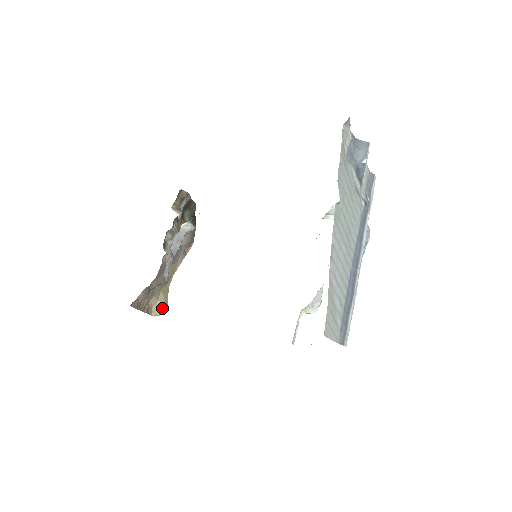
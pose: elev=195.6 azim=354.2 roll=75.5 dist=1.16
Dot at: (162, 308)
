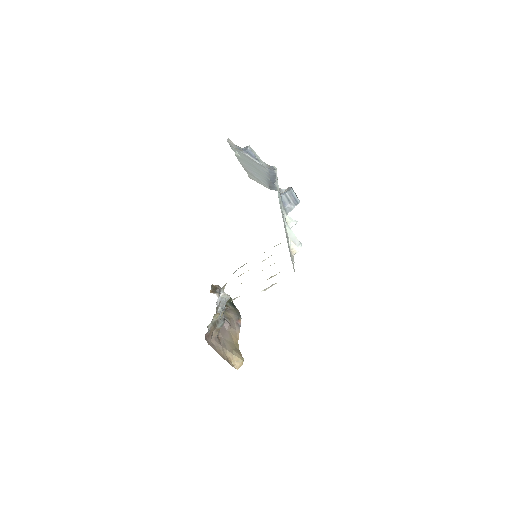
Dot at: (239, 360)
